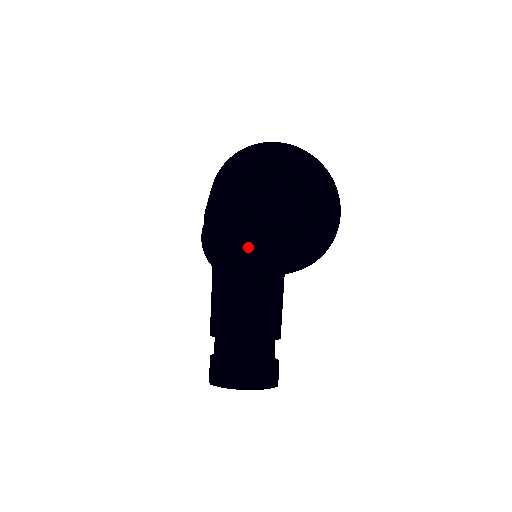
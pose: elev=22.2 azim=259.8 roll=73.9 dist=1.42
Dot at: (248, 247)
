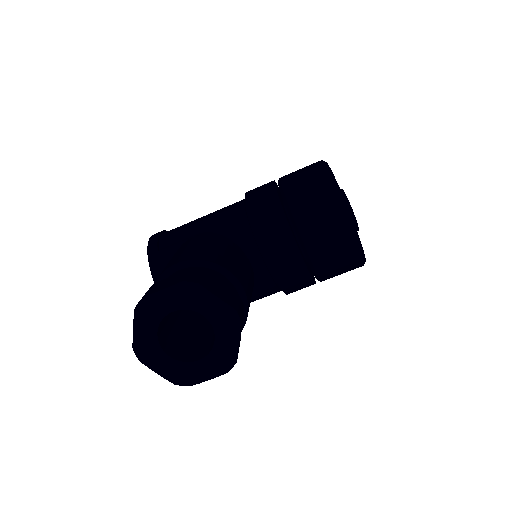
Dot at: occluded
